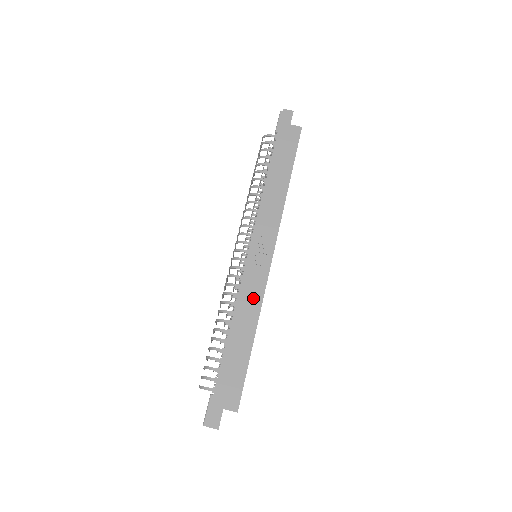
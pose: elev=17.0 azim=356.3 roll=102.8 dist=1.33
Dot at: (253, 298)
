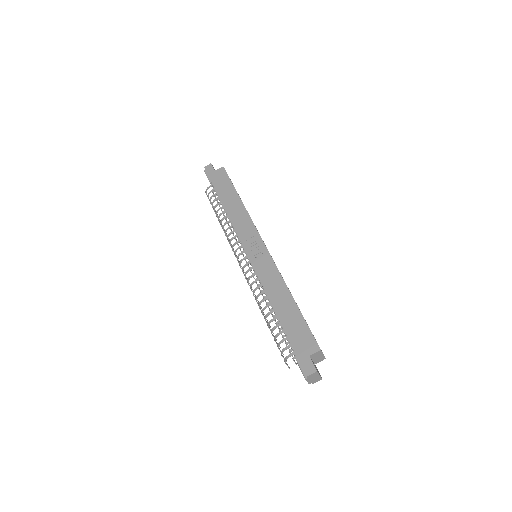
Dot at: (272, 276)
